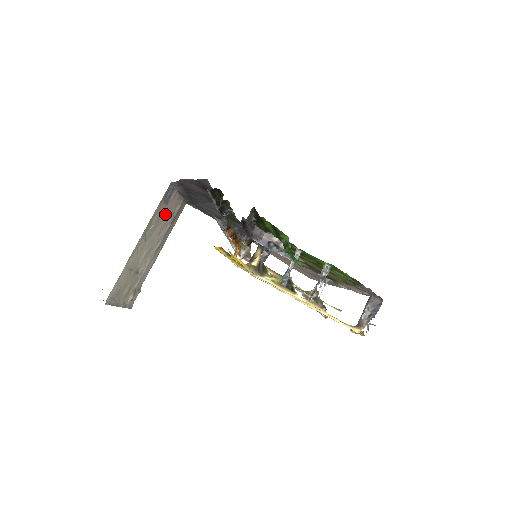
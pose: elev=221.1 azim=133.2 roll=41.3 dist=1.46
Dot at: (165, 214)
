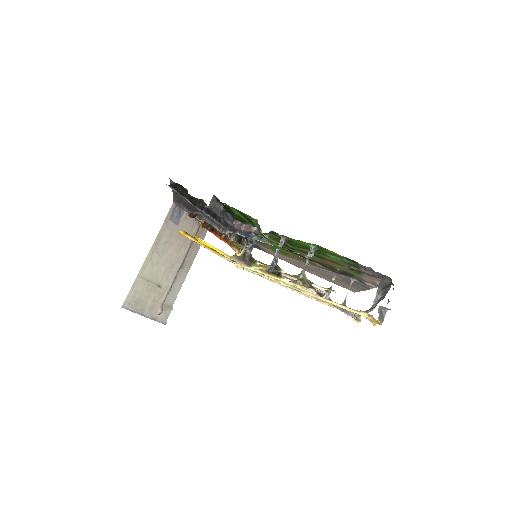
Dot at: (179, 234)
